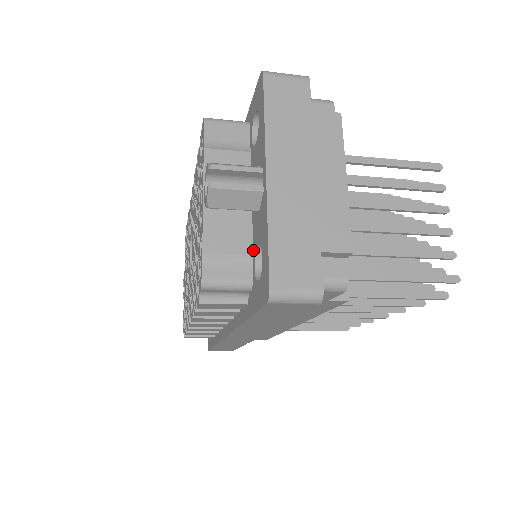
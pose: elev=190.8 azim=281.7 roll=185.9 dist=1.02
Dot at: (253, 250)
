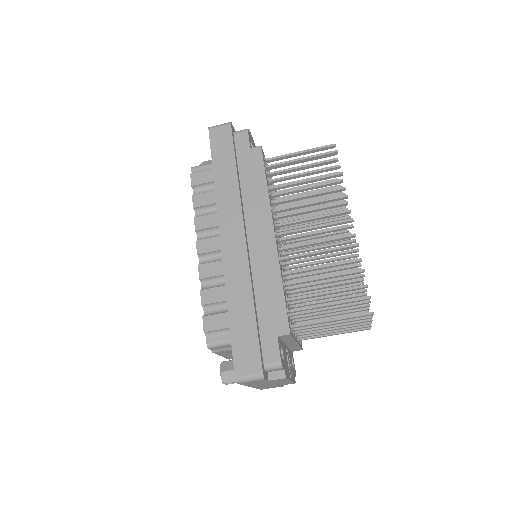
Dot at: occluded
